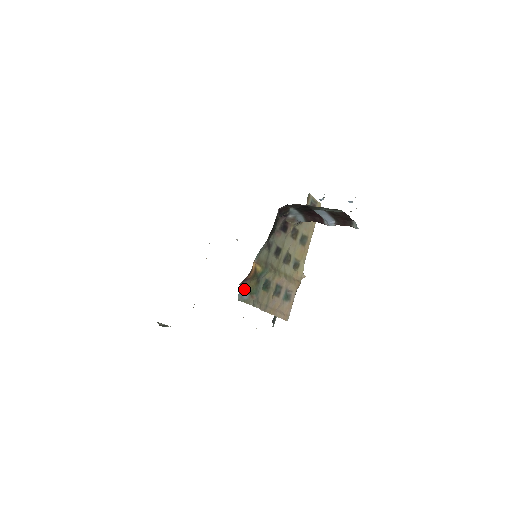
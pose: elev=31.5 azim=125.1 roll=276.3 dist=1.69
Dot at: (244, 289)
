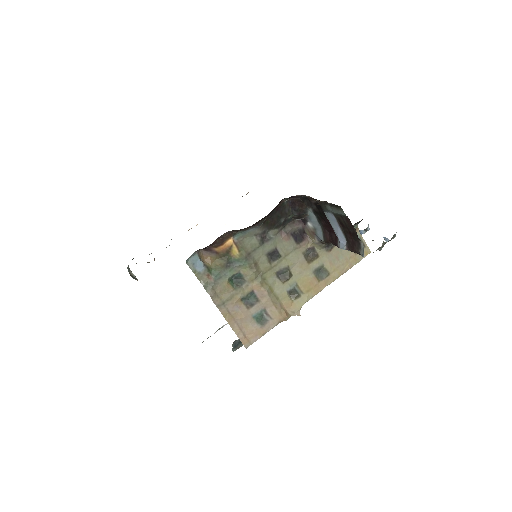
Dot at: (204, 260)
